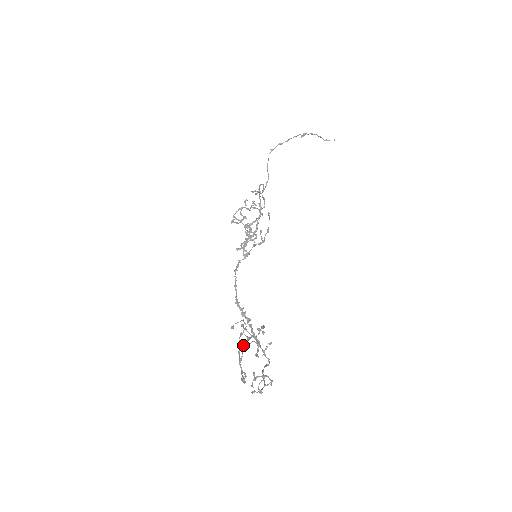
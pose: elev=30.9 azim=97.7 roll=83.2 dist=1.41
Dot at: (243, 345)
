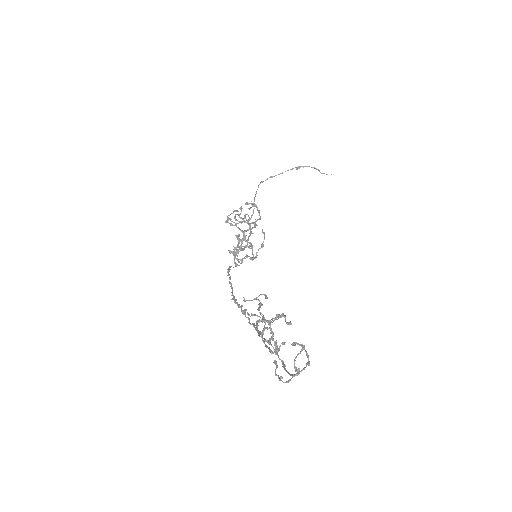
Dot at: (261, 320)
